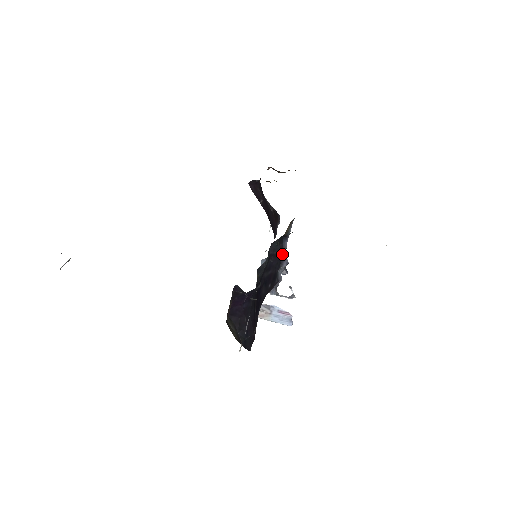
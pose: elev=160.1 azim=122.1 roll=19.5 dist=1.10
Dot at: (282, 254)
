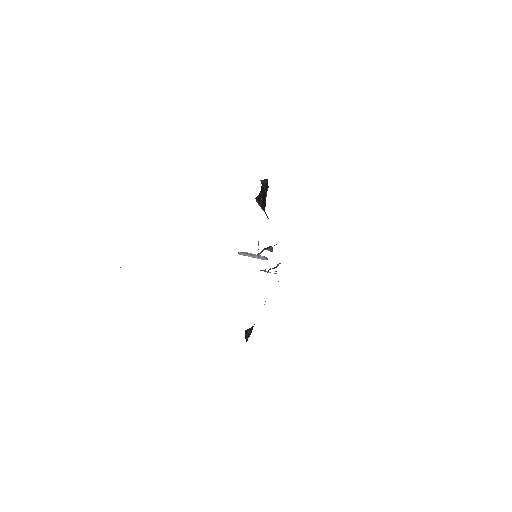
Dot at: (276, 266)
